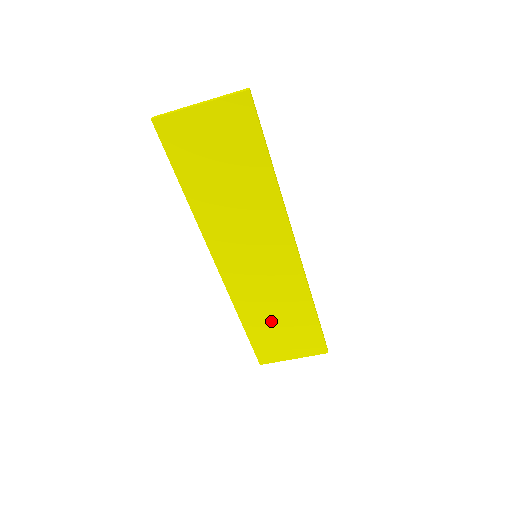
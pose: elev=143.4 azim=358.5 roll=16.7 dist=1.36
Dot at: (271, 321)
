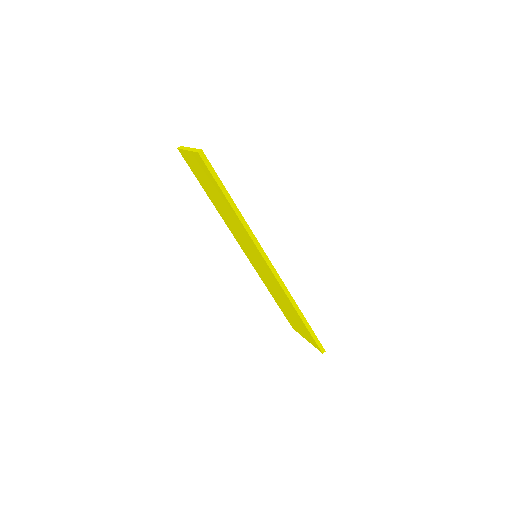
Dot at: (283, 304)
